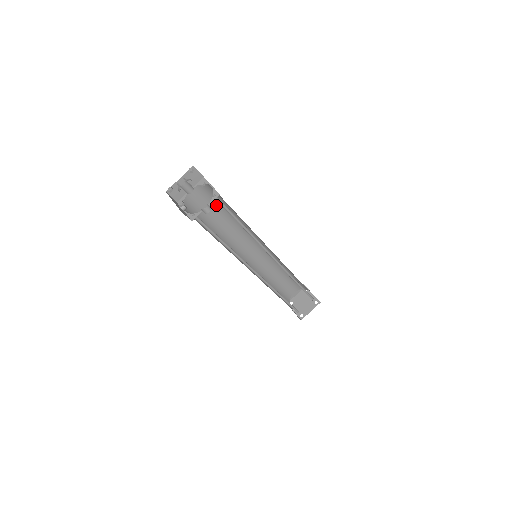
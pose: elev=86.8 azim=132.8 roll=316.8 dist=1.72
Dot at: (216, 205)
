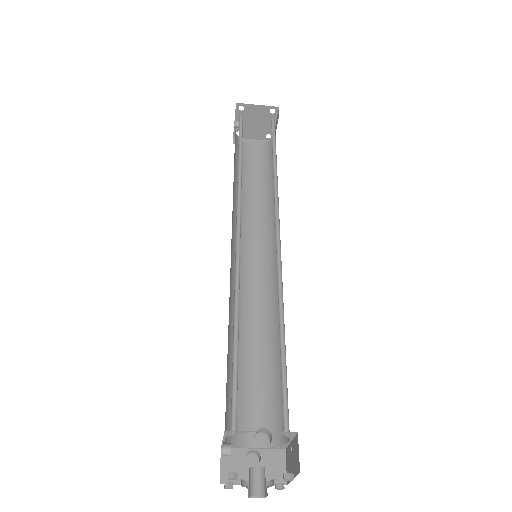
Dot at: occluded
